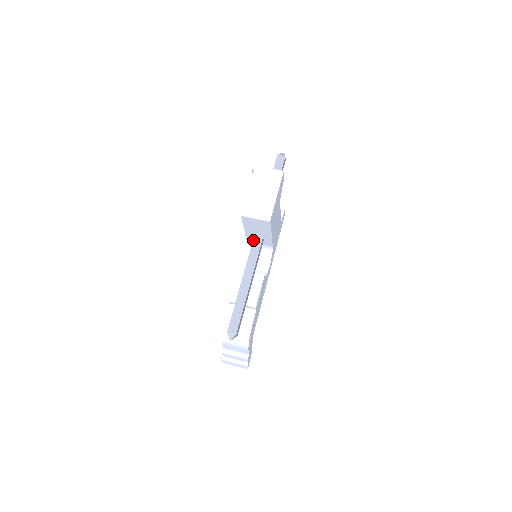
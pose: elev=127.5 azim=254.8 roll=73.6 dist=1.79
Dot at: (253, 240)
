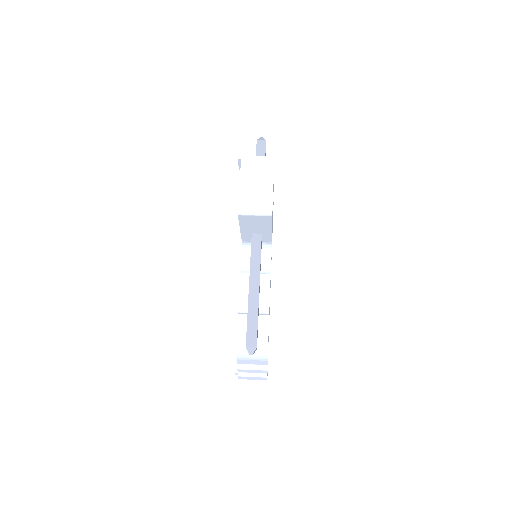
Dot at: (251, 239)
